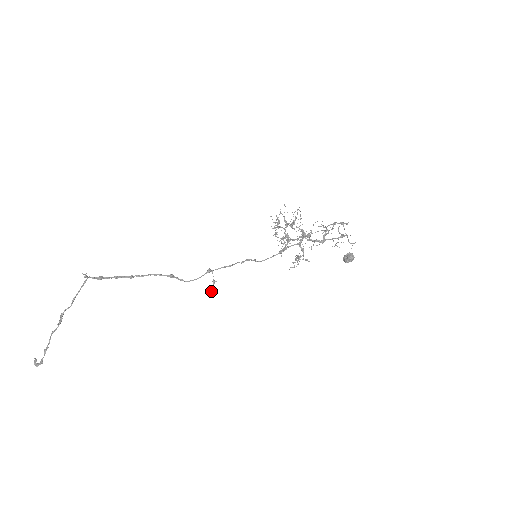
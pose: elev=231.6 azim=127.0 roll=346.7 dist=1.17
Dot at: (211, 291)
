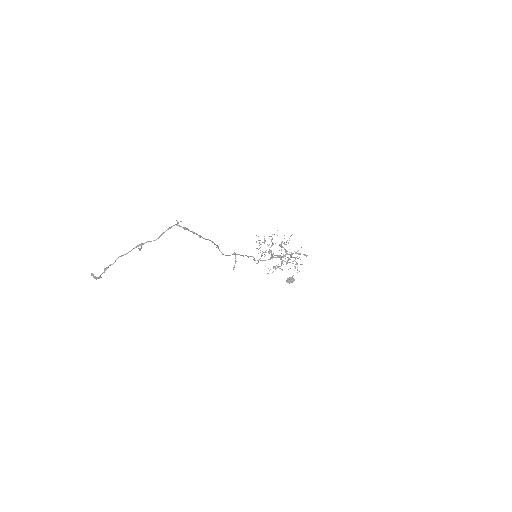
Dot at: (233, 267)
